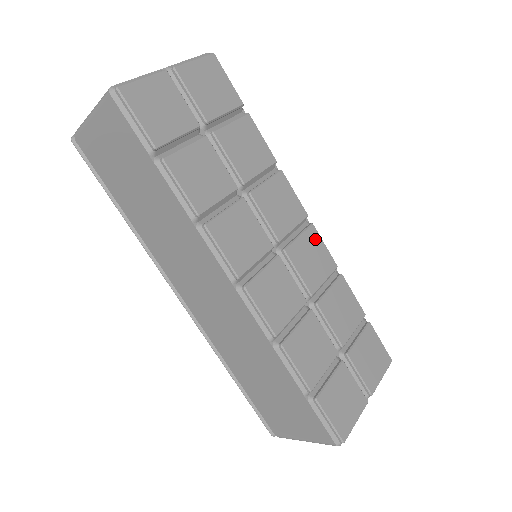
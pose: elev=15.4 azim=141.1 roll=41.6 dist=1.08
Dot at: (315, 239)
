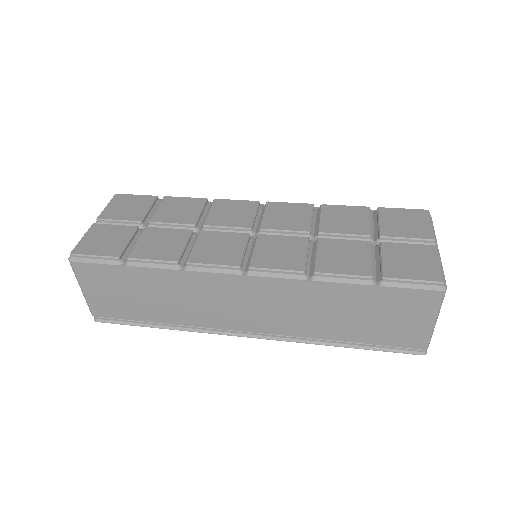
Dot at: (278, 206)
